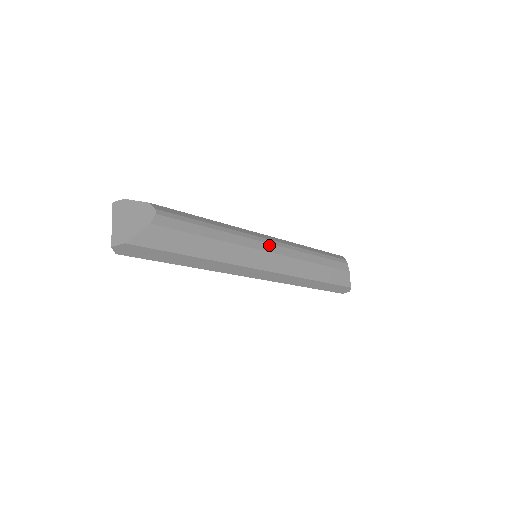
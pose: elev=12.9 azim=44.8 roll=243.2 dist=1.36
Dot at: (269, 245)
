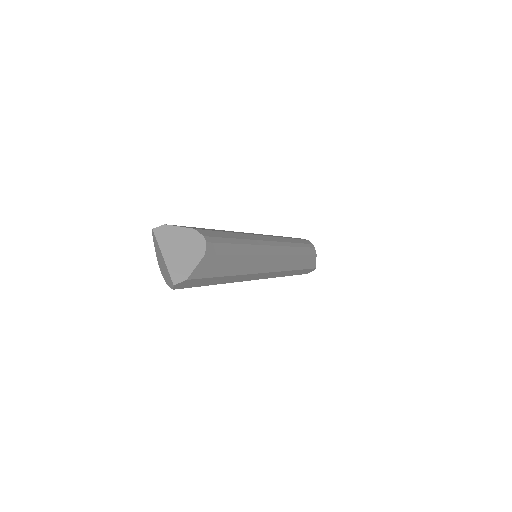
Dot at: (274, 247)
